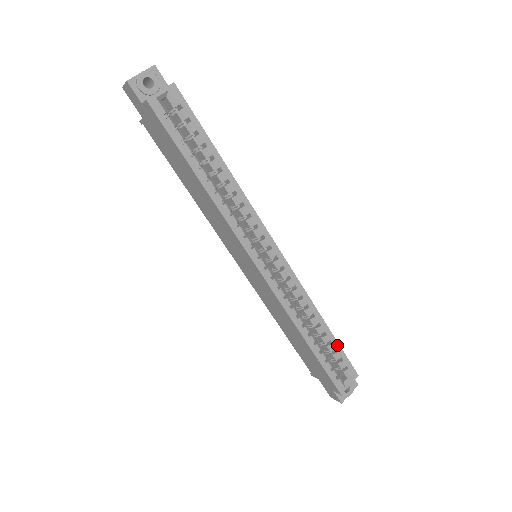
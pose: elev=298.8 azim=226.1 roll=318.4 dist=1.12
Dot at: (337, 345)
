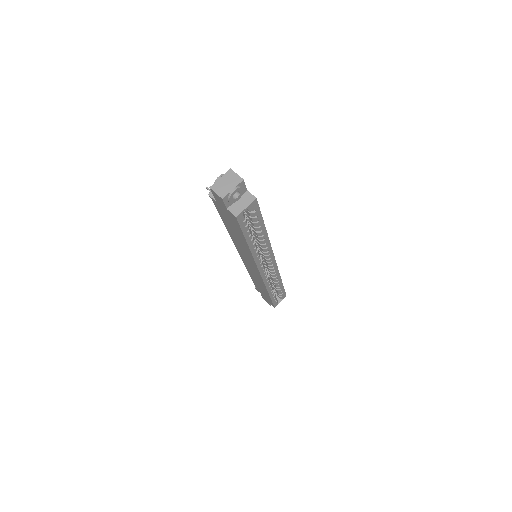
Dot at: (283, 289)
